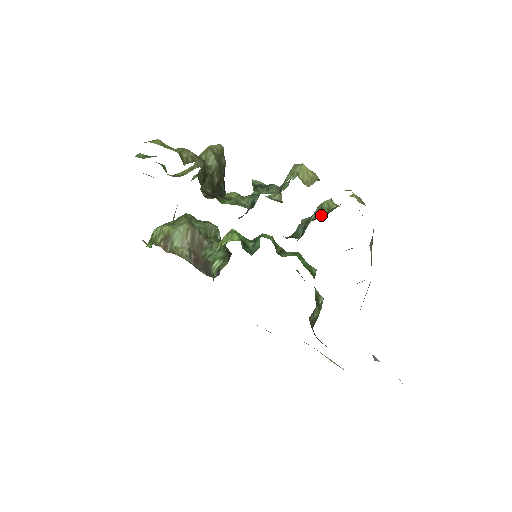
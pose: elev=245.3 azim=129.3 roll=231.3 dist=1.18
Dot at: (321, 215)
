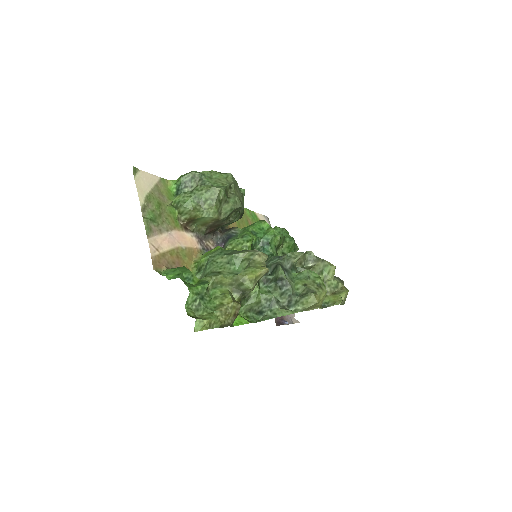
Dot at: occluded
